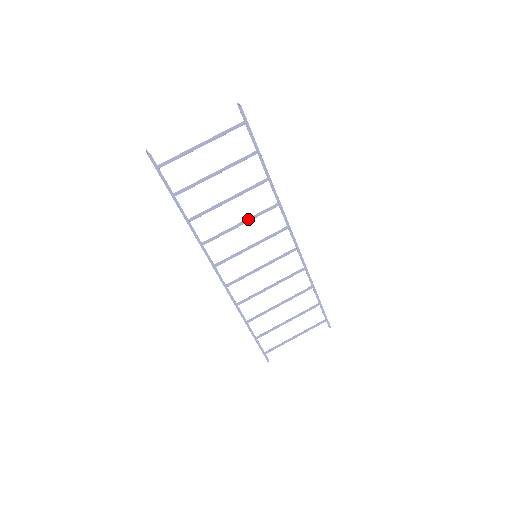
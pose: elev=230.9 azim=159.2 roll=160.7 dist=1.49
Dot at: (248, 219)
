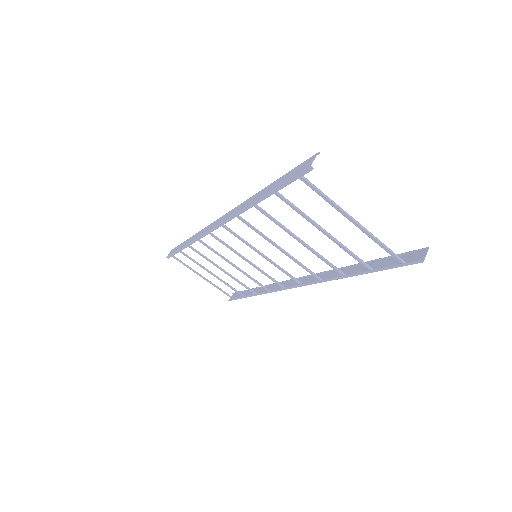
Dot at: (289, 255)
